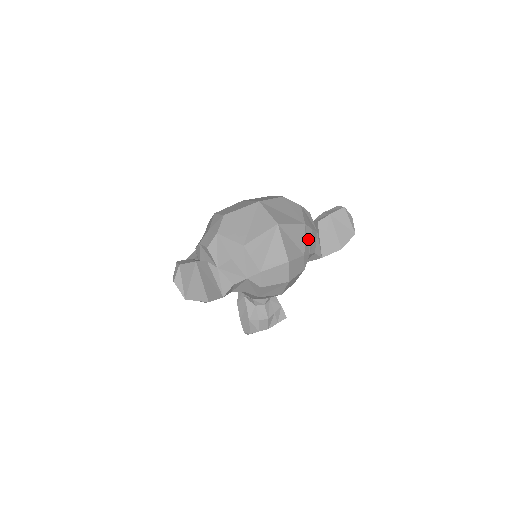
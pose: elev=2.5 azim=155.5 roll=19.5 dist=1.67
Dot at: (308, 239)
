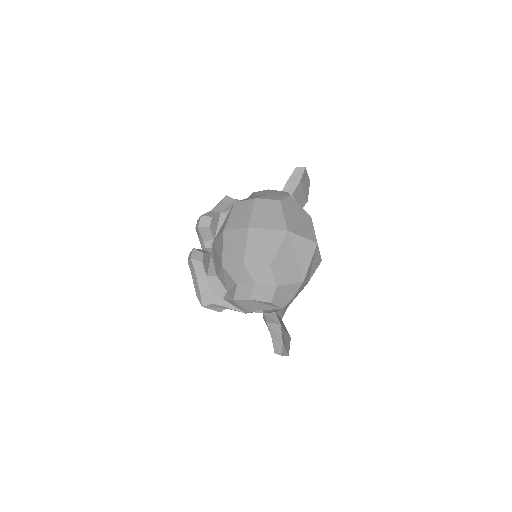
Dot at: occluded
